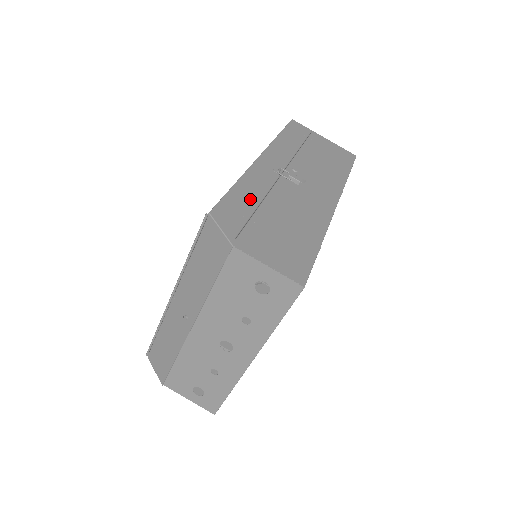
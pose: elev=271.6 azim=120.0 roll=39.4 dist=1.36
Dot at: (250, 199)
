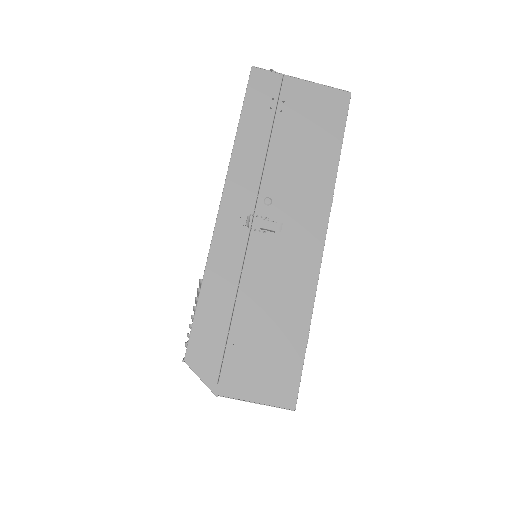
Dot at: (222, 304)
